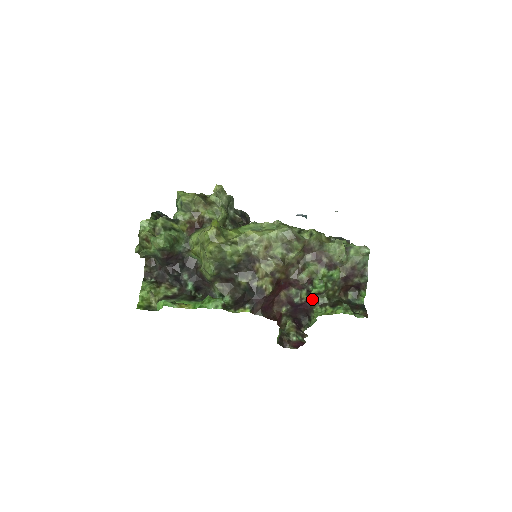
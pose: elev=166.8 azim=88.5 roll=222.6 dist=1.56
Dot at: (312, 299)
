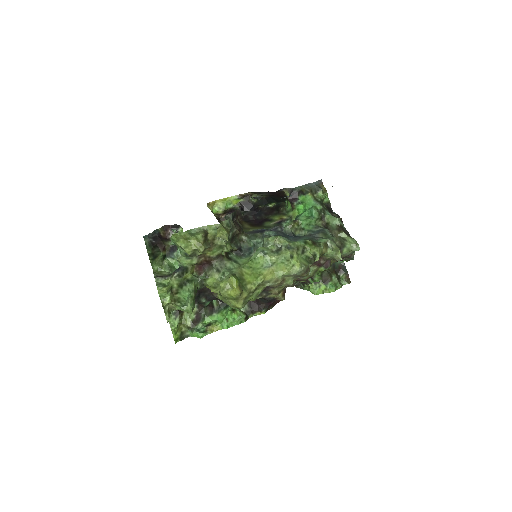
Dot at: occluded
